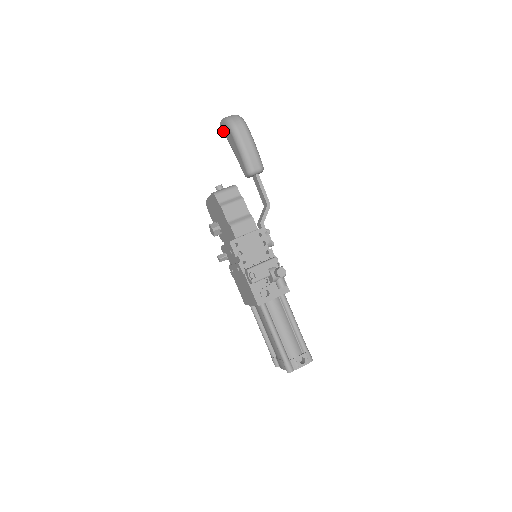
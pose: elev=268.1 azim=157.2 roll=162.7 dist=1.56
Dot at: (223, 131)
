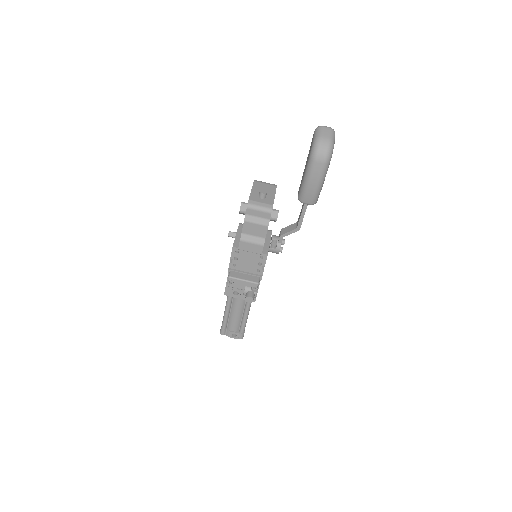
Dot at: (312, 138)
